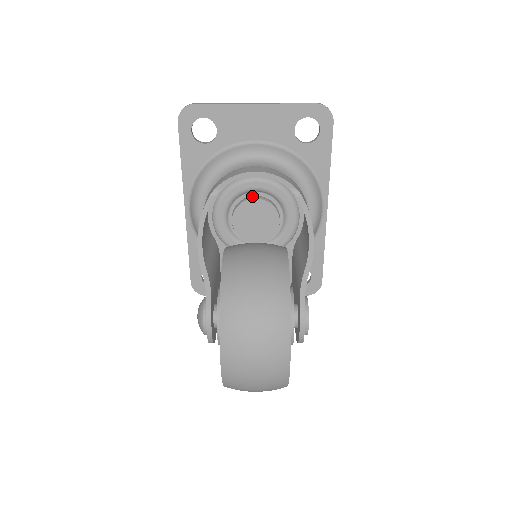
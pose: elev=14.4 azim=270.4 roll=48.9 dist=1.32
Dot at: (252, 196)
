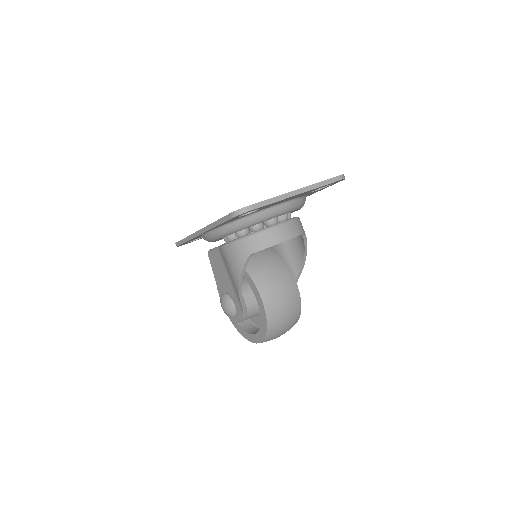
Dot at: occluded
